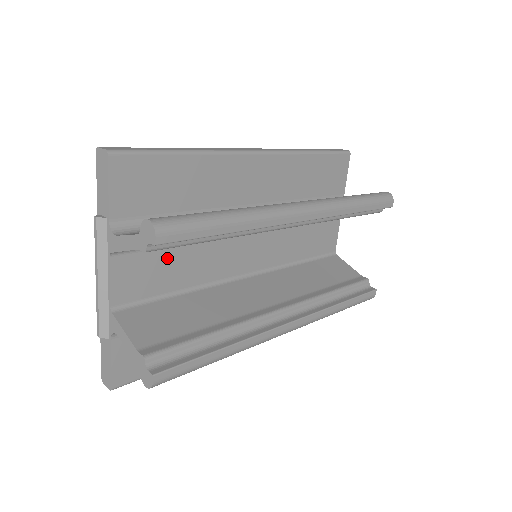
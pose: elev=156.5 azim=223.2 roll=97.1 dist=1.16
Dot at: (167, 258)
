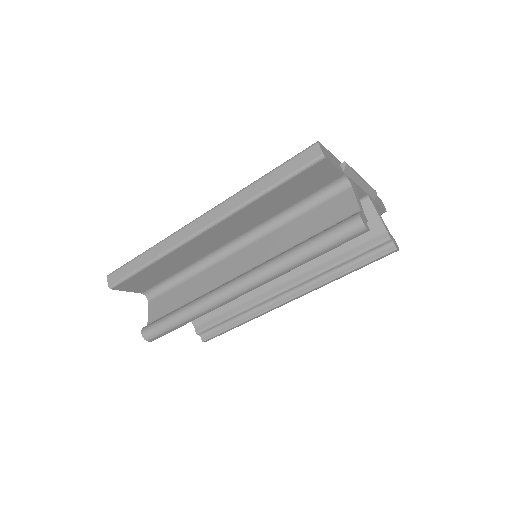
Dot at: occluded
